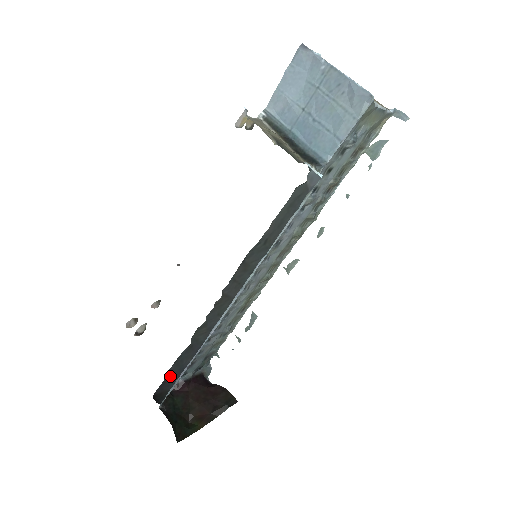
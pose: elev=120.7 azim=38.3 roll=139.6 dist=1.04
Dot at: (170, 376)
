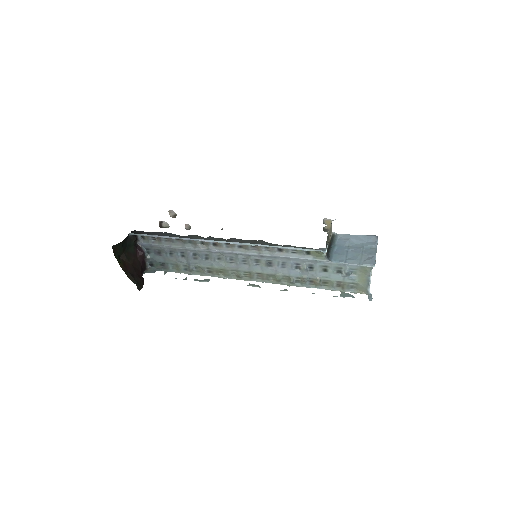
Dot at: (156, 233)
